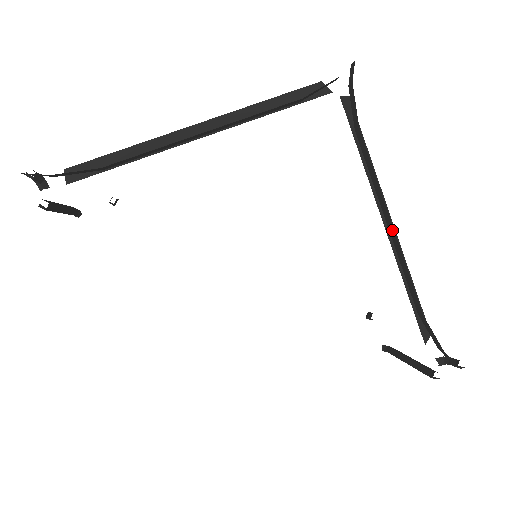
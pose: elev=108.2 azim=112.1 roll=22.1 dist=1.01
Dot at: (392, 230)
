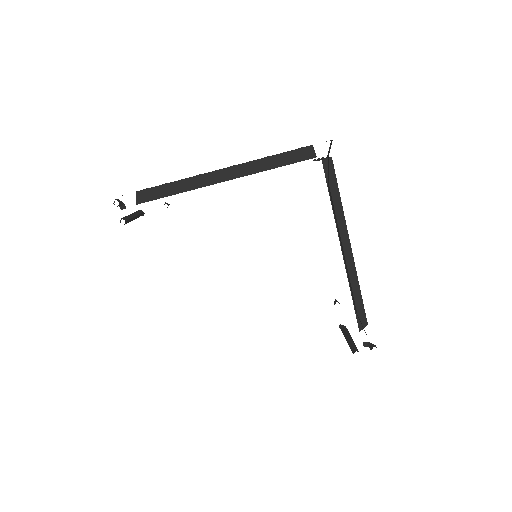
Dot at: (344, 256)
